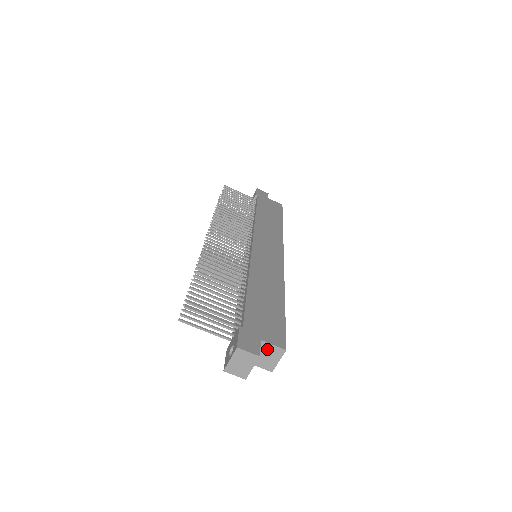
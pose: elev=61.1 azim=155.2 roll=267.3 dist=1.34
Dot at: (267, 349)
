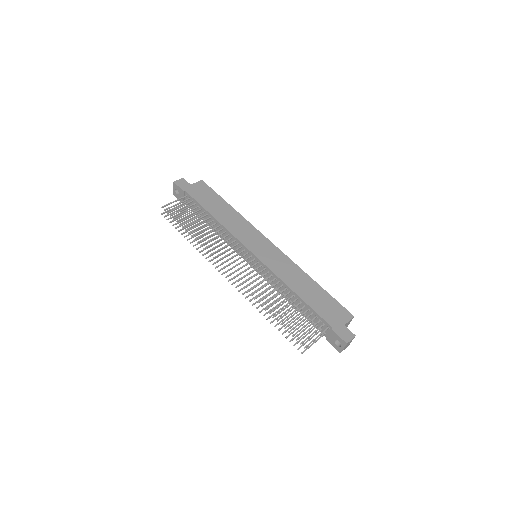
Dot at: (346, 324)
